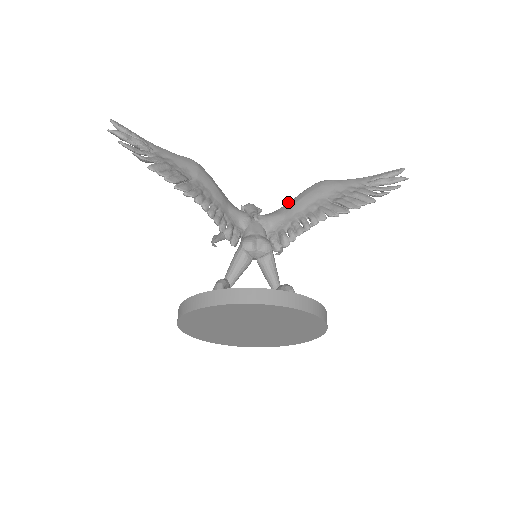
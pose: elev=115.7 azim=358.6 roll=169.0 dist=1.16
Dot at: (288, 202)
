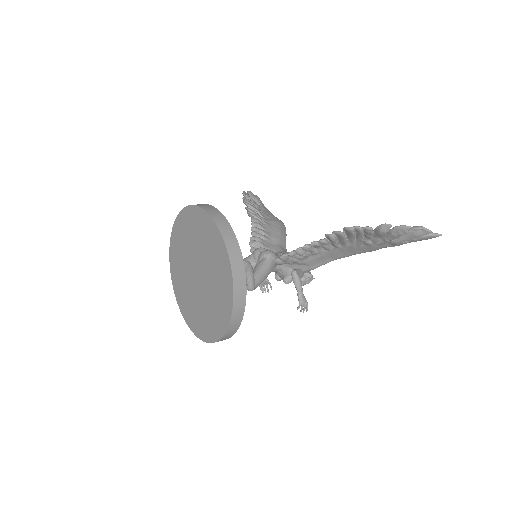
Dot at: occluded
